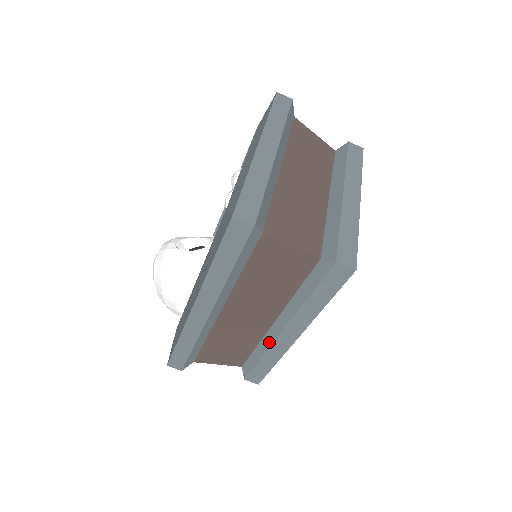
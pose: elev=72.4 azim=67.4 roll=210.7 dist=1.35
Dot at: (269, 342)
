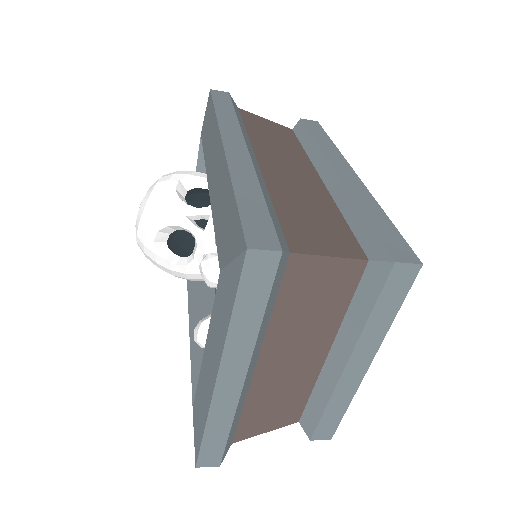
Dot at: occluded
